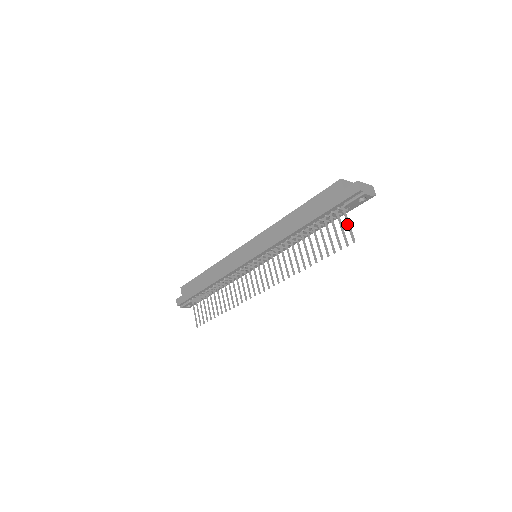
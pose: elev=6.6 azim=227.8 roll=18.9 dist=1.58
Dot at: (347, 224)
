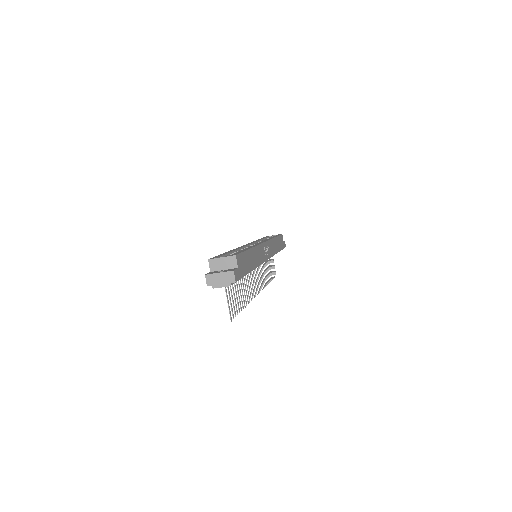
Dot at: (227, 300)
